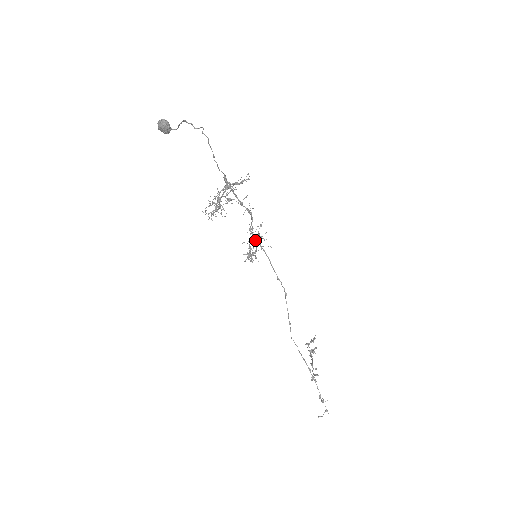
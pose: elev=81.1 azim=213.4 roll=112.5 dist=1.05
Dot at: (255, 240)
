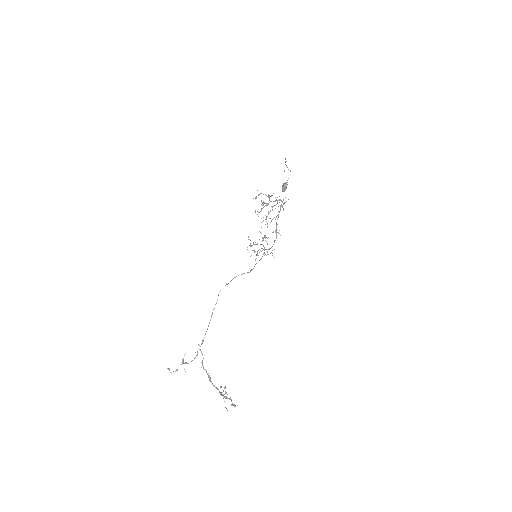
Dot at: (263, 240)
